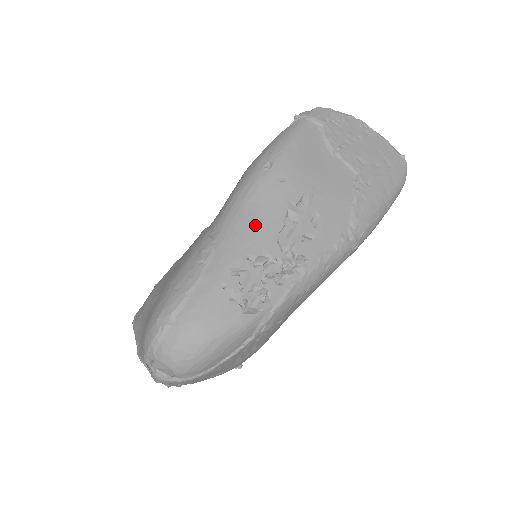
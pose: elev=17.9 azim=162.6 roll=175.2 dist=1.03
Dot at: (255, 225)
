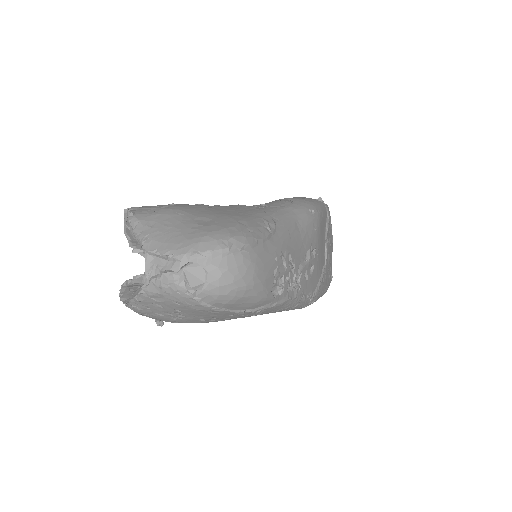
Dot at: (298, 239)
